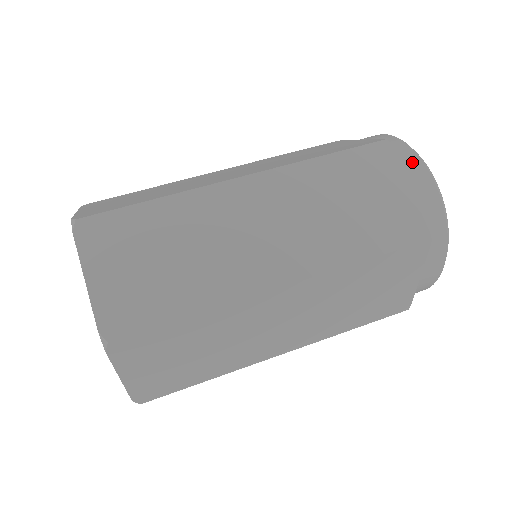
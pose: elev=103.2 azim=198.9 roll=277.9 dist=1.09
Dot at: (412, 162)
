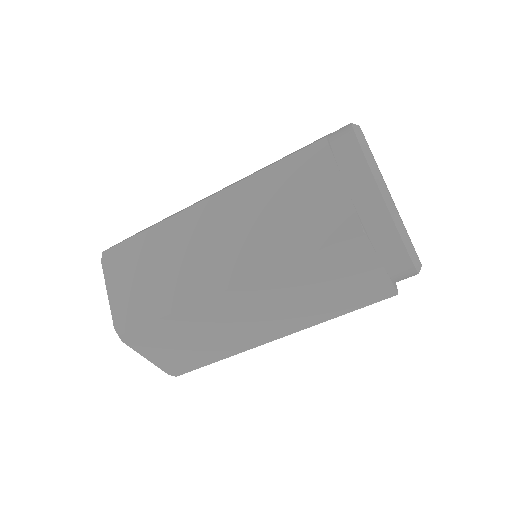
Dot at: (351, 154)
